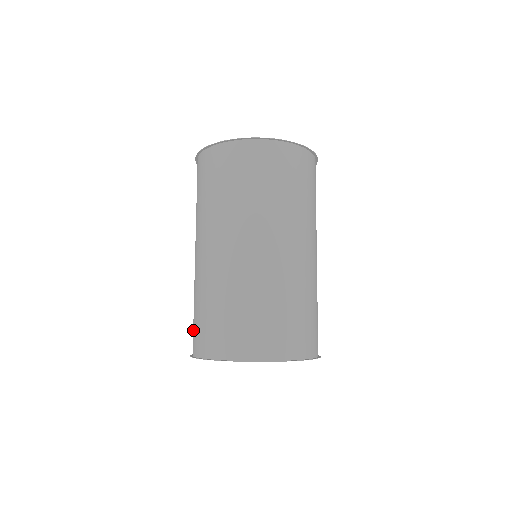
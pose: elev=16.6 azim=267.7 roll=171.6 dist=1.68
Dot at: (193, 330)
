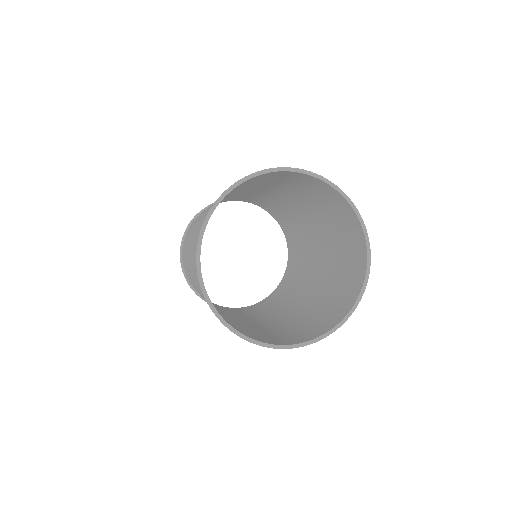
Dot at: occluded
